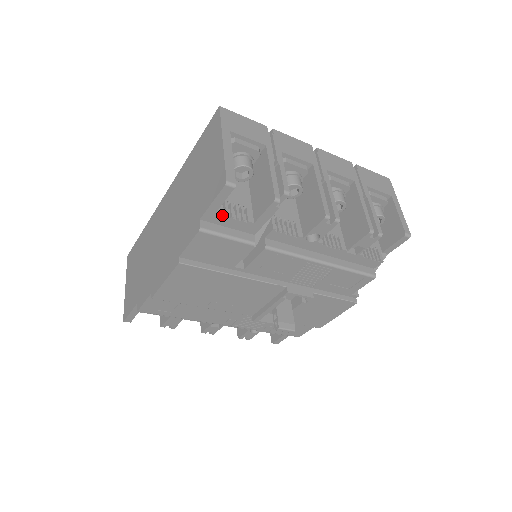
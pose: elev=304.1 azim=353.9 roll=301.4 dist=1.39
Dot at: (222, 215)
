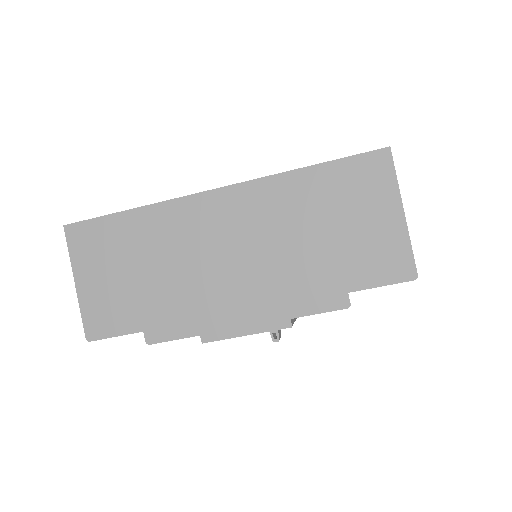
Dot at: occluded
